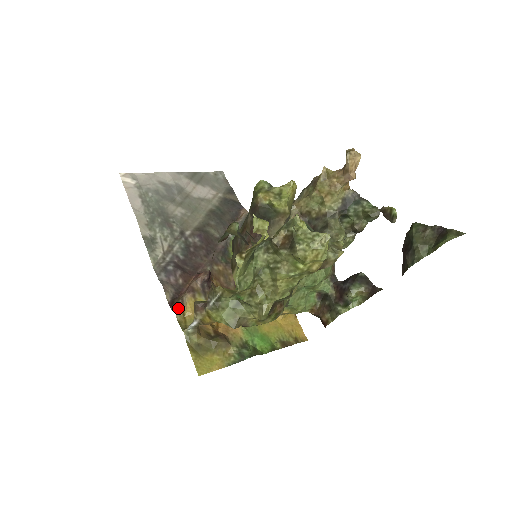
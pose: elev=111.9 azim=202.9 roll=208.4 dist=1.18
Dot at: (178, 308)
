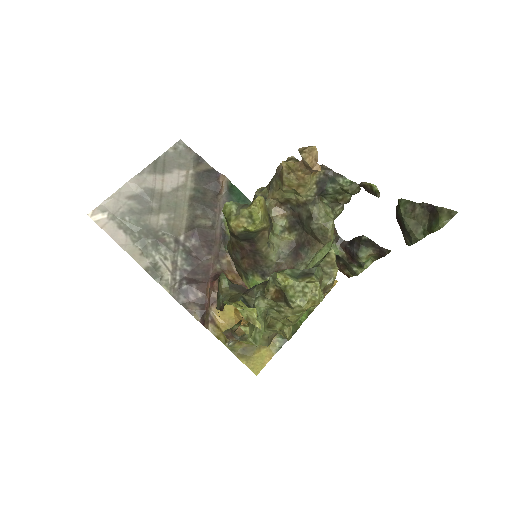
Dot at: (211, 326)
